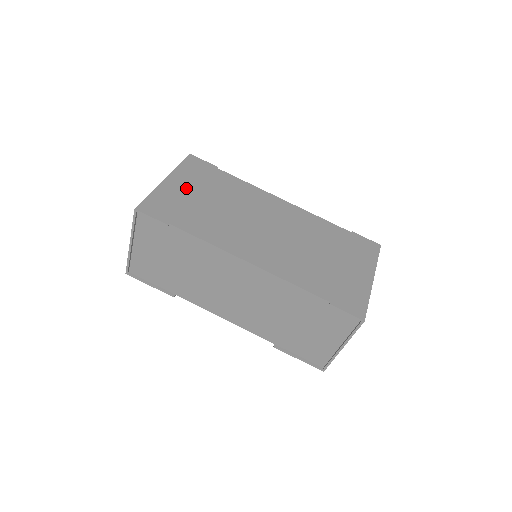
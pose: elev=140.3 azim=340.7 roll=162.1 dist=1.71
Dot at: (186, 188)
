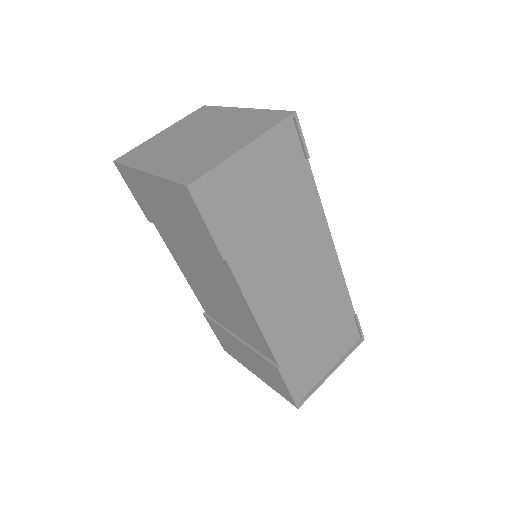
Dot at: occluded
